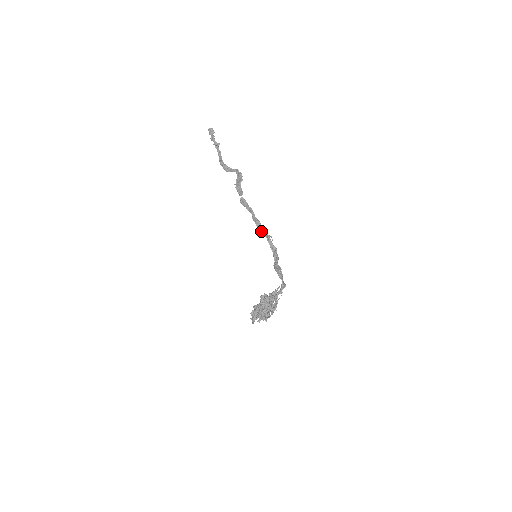
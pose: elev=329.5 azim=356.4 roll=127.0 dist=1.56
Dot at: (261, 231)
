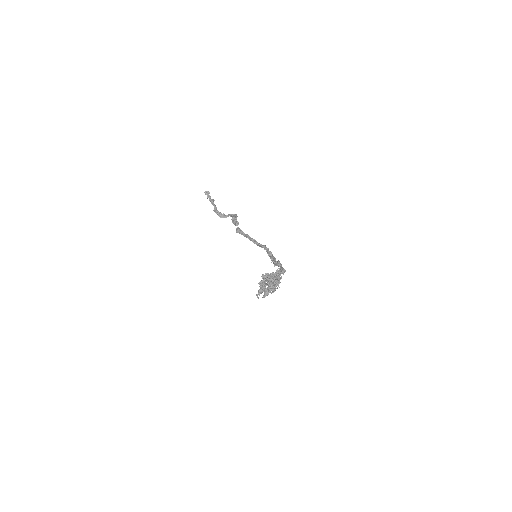
Dot at: (257, 245)
